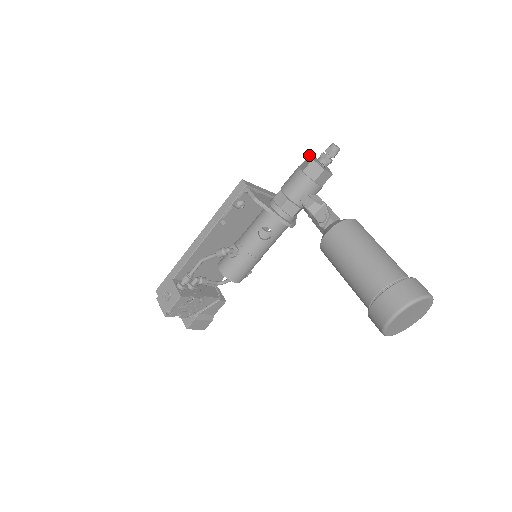
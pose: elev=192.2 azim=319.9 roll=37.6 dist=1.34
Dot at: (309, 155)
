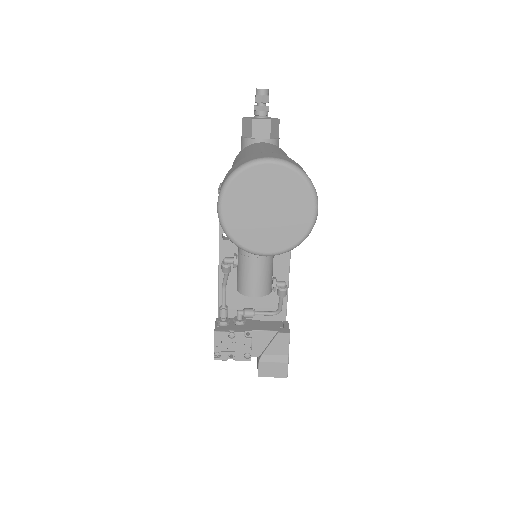
Dot at: occluded
